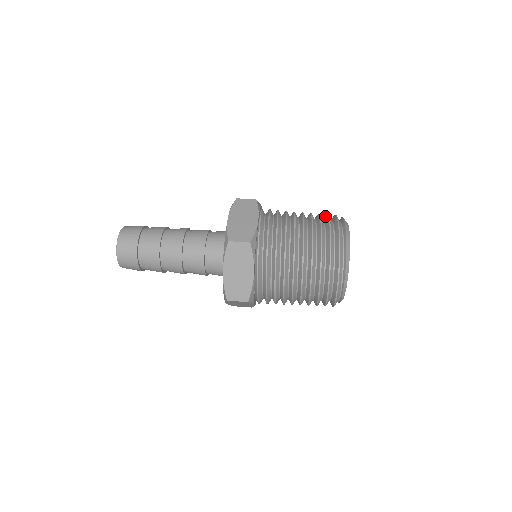
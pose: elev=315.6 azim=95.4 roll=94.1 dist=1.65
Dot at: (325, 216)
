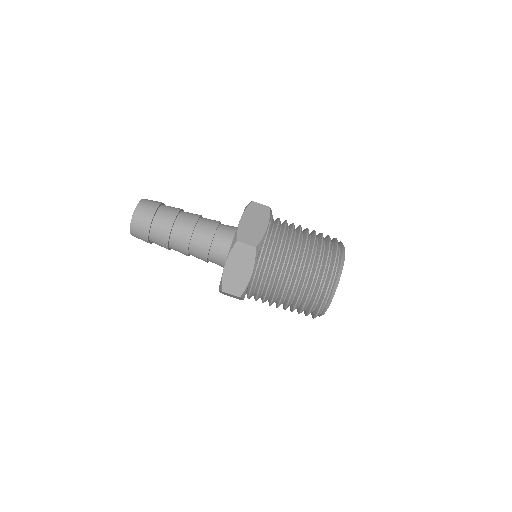
Dot at: (327, 237)
